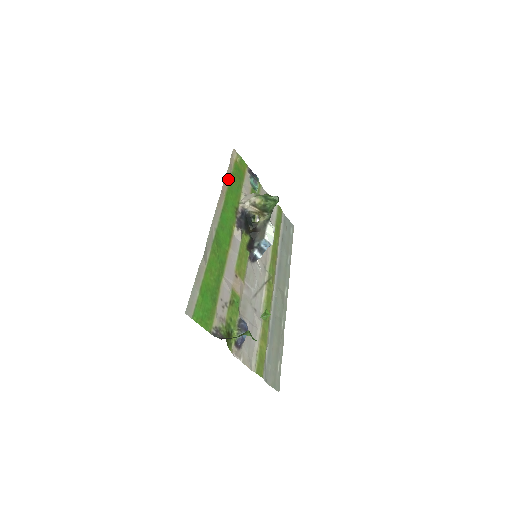
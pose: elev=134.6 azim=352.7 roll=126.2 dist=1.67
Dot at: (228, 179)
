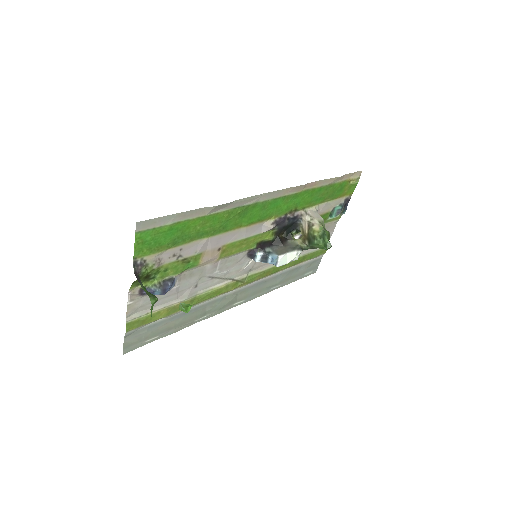
Dot at: (324, 184)
